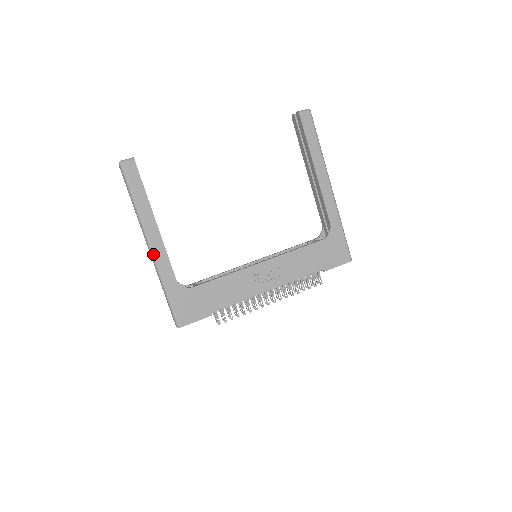
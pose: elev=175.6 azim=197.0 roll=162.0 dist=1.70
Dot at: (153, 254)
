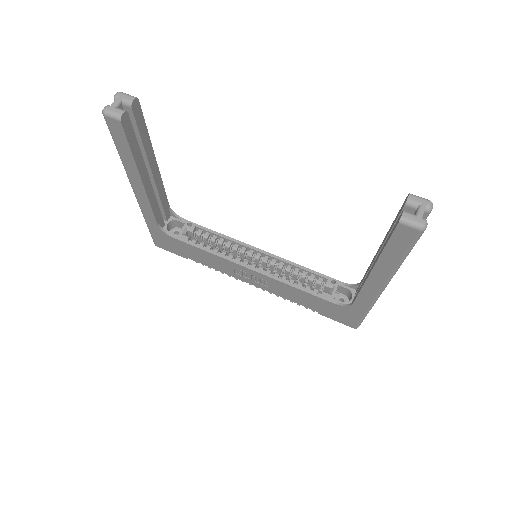
Dot at: (136, 198)
